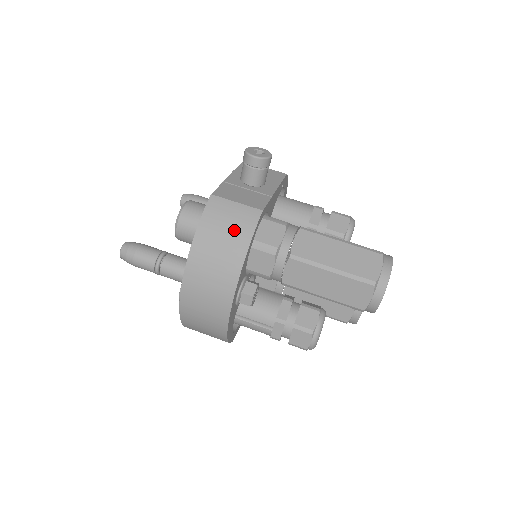
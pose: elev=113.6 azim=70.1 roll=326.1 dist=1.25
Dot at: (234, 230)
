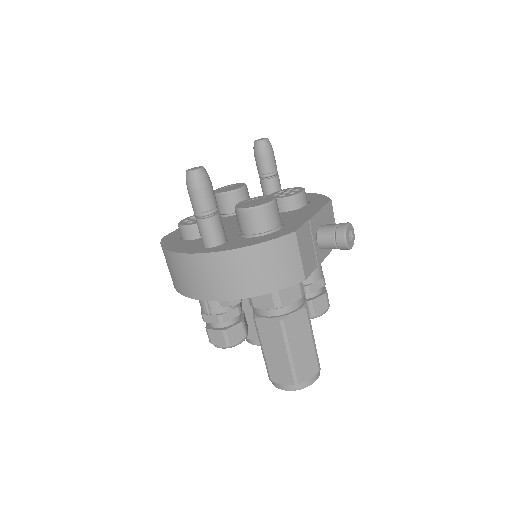
Dot at: (277, 273)
